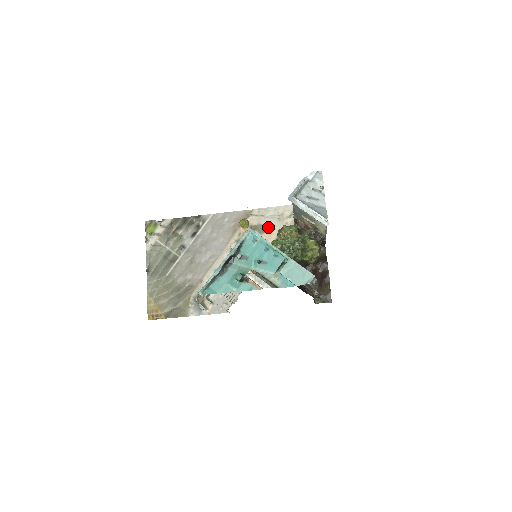
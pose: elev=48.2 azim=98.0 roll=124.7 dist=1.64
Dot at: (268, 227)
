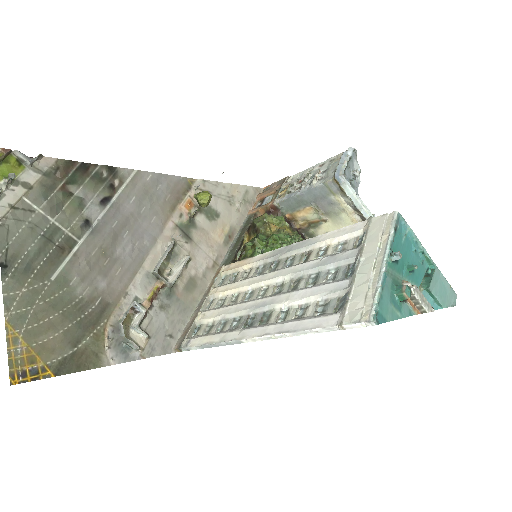
Dot at: (218, 212)
